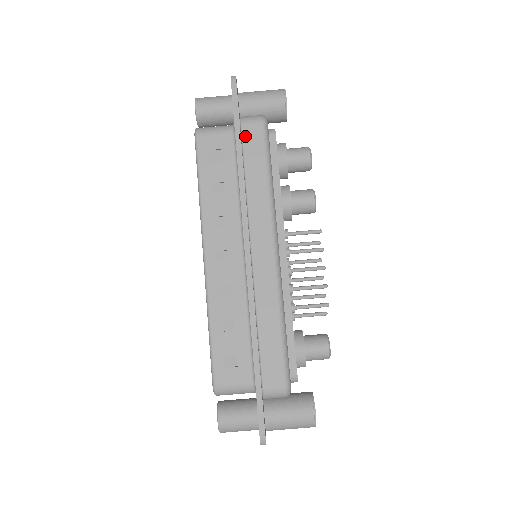
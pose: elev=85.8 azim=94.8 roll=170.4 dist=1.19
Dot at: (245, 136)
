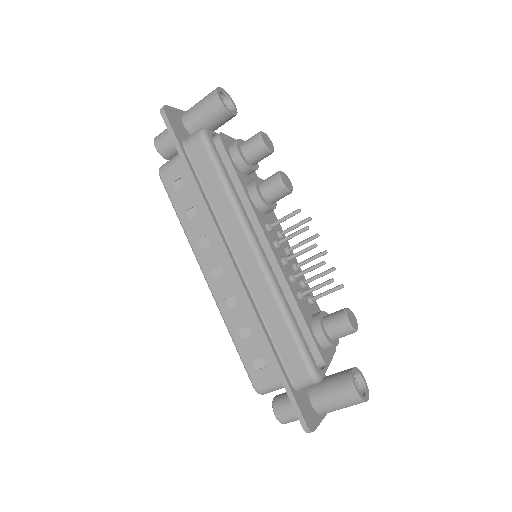
Dot at: (192, 157)
